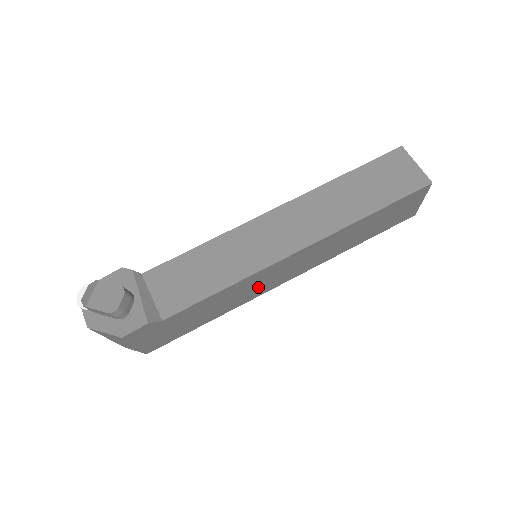
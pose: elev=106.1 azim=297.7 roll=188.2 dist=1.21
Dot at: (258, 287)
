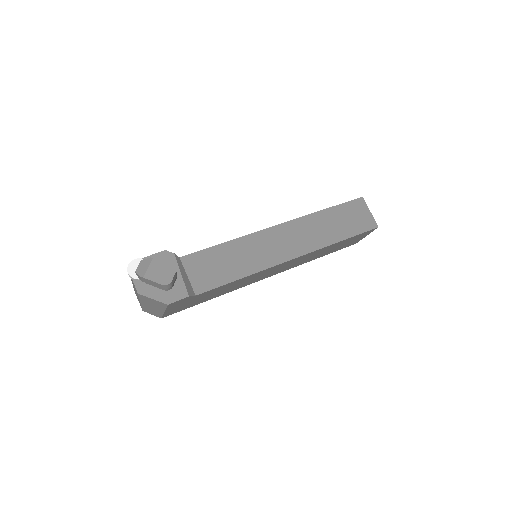
Dot at: (254, 279)
